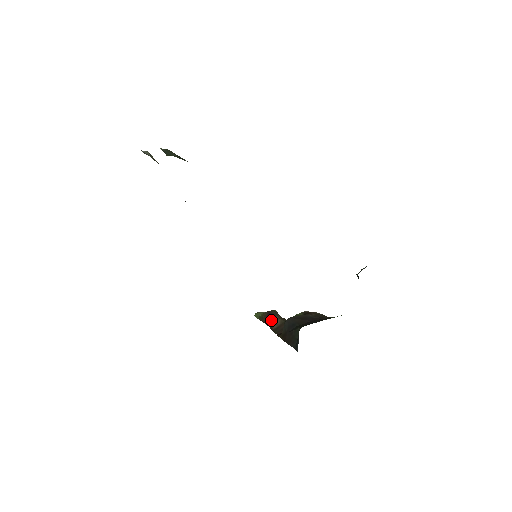
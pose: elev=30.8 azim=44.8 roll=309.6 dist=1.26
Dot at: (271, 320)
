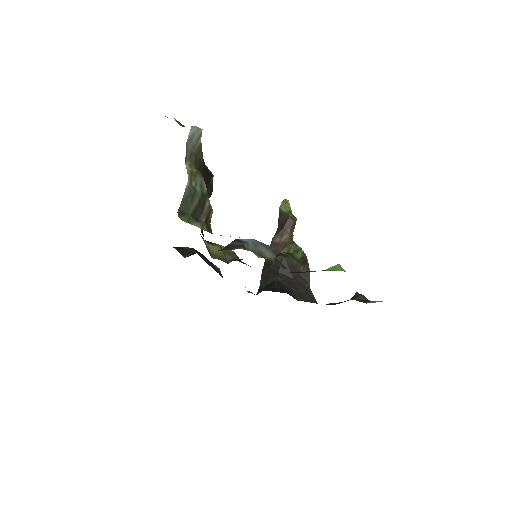
Dot at: (282, 229)
